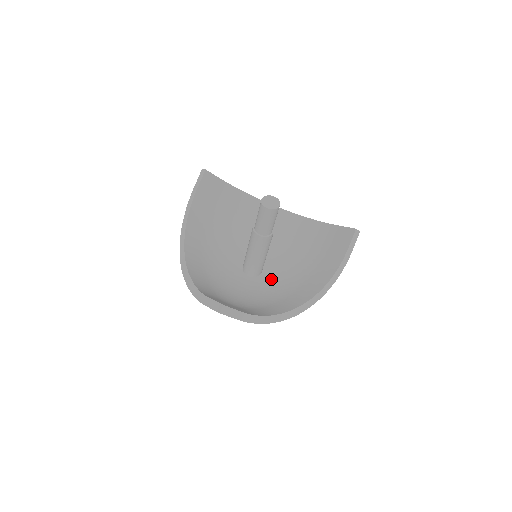
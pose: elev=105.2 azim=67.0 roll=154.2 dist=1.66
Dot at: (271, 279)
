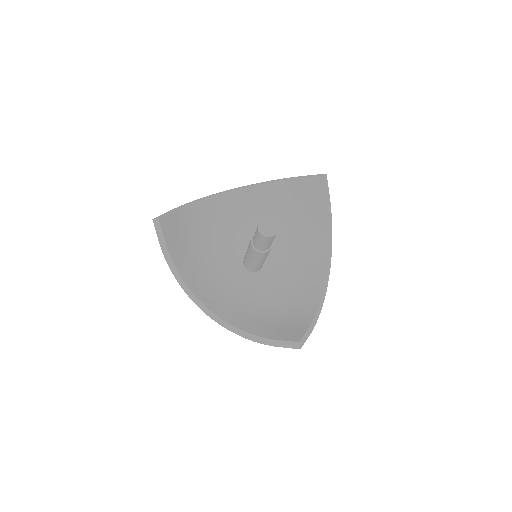
Dot at: (275, 260)
